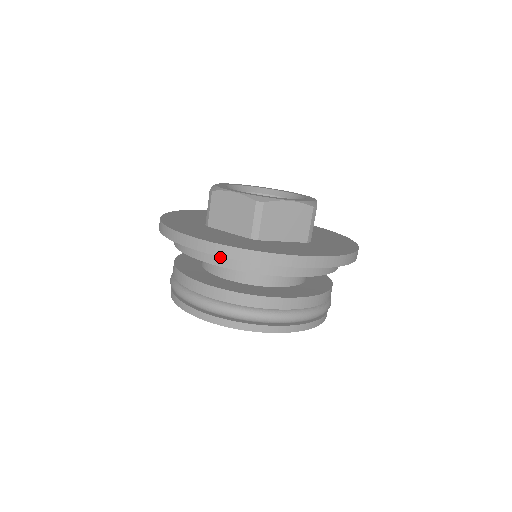
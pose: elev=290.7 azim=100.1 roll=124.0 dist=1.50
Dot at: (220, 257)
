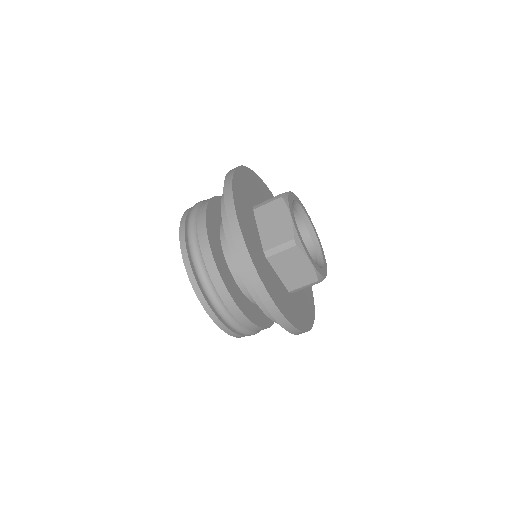
Dot at: occluded
